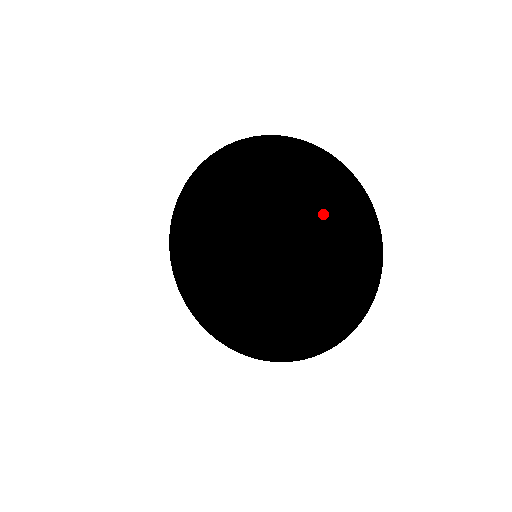
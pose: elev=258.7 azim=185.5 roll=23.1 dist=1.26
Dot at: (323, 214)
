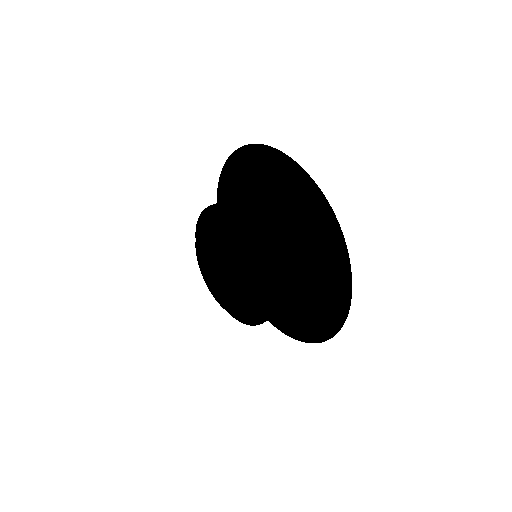
Dot at: (235, 187)
